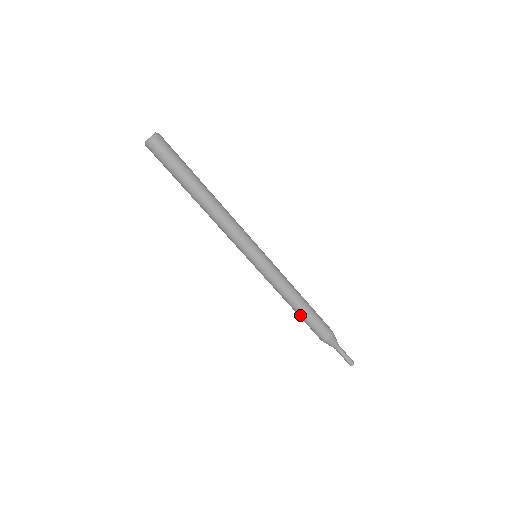
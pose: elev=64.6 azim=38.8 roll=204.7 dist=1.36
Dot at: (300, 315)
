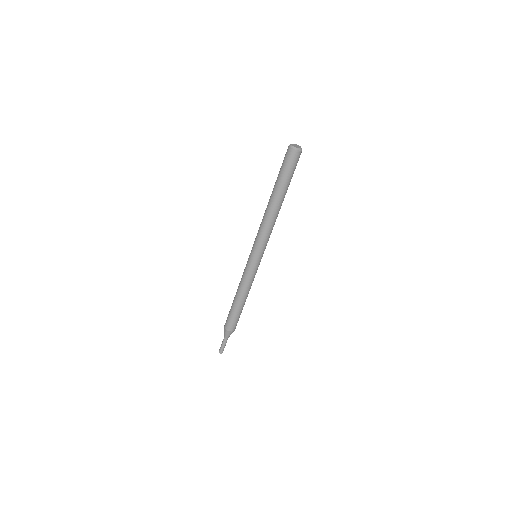
Dot at: (238, 307)
